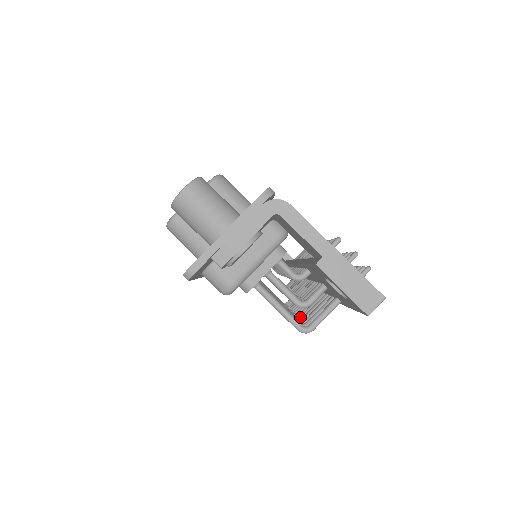
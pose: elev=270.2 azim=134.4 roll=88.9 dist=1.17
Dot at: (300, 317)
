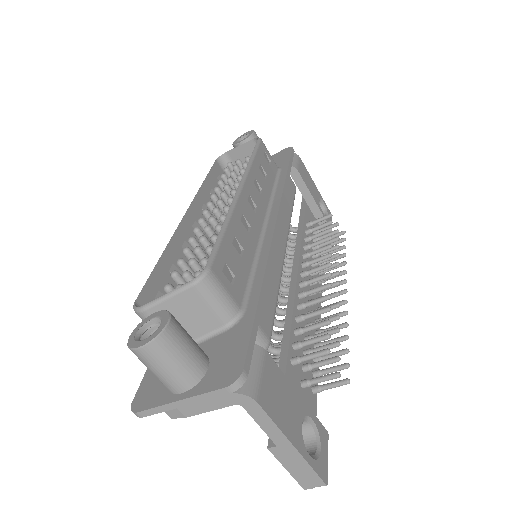
Dot at: occluded
